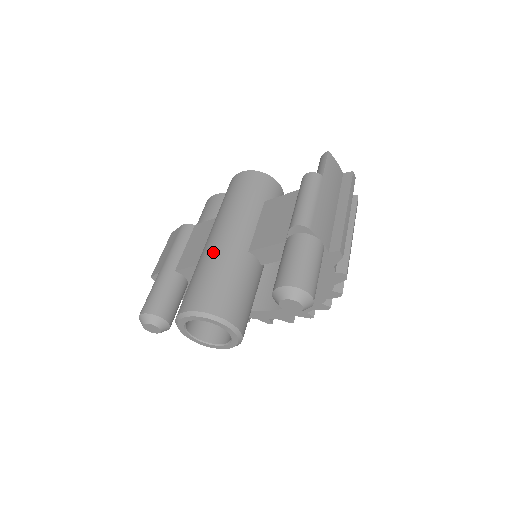
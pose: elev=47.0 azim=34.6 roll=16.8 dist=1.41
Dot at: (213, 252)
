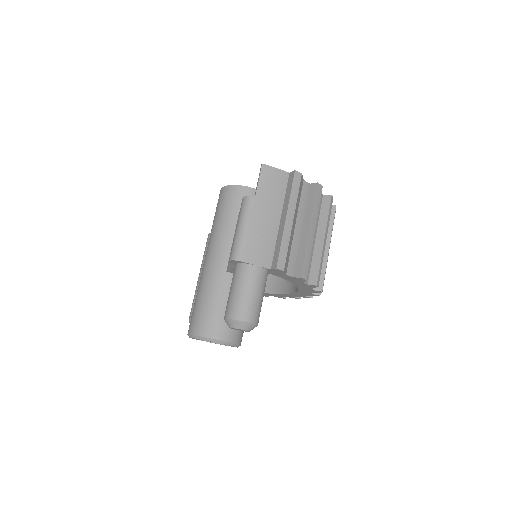
Dot at: (202, 278)
